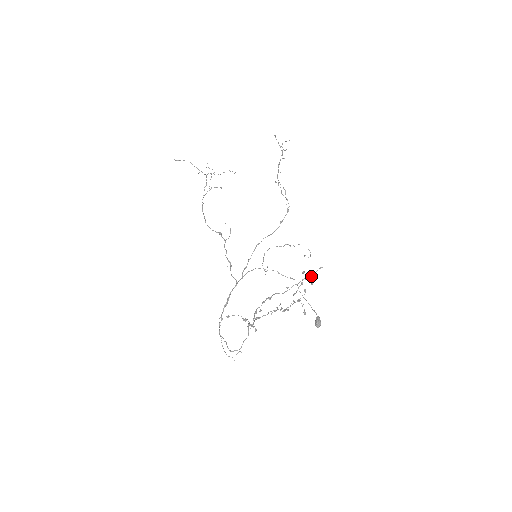
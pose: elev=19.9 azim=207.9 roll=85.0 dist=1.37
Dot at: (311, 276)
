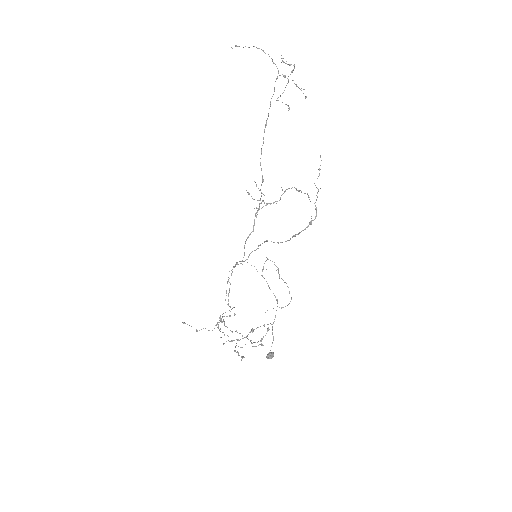
Dot at: (252, 343)
